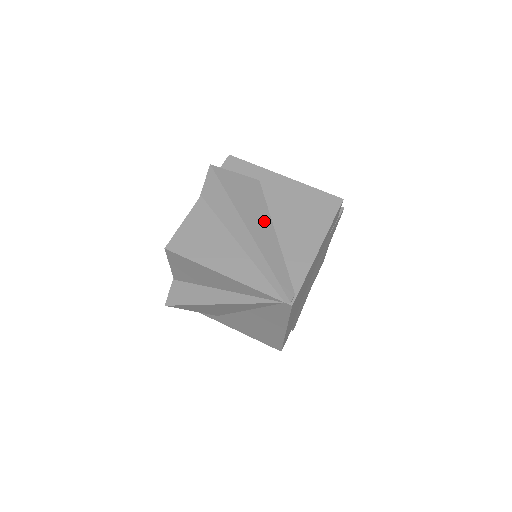
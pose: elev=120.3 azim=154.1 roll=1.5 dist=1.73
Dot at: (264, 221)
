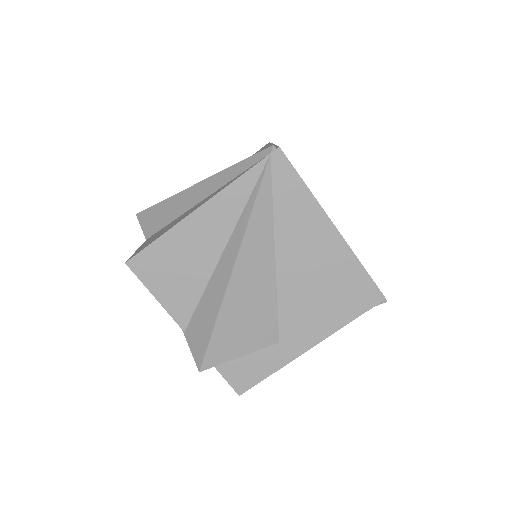
Dot at: occluded
